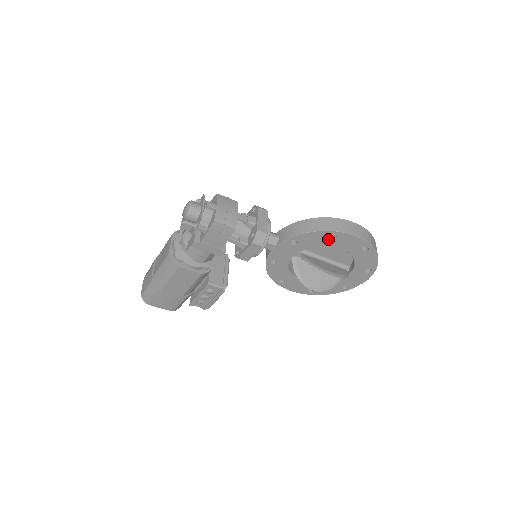
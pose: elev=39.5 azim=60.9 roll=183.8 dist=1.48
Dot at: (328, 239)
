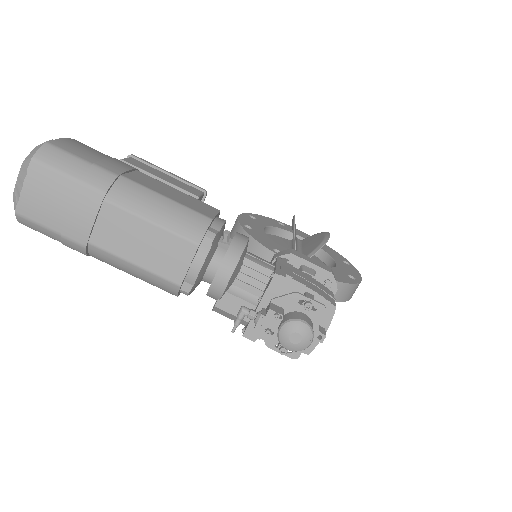
Dot at: occluded
